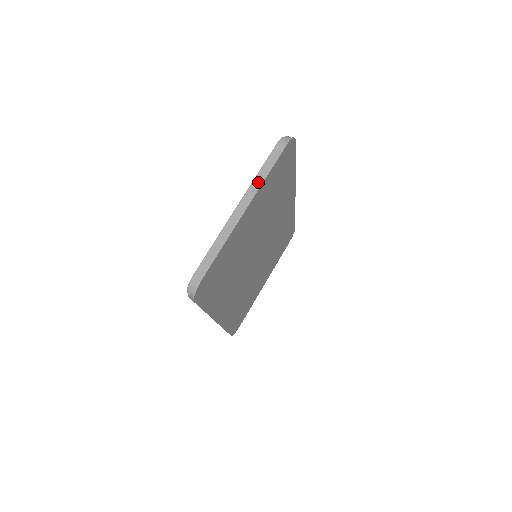
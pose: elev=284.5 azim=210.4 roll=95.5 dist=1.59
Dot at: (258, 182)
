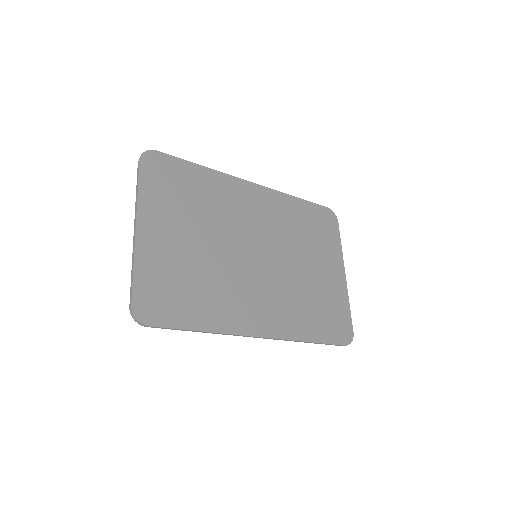
Dot at: (136, 202)
